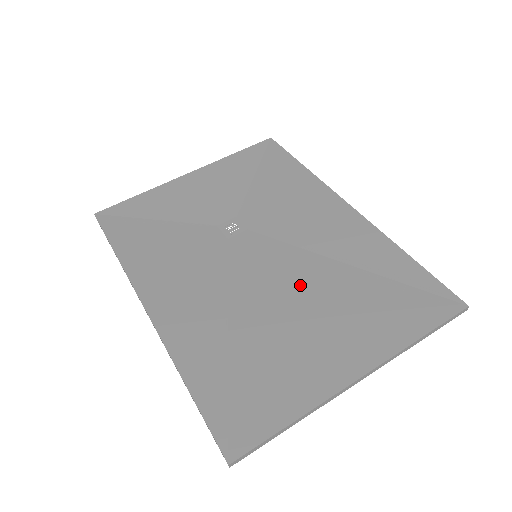
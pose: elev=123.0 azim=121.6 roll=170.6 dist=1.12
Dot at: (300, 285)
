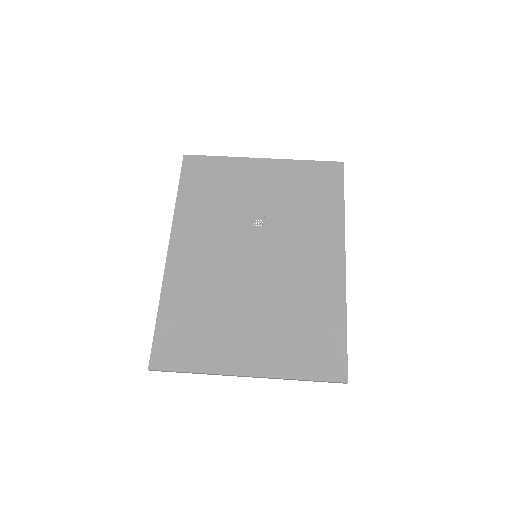
Dot at: (264, 296)
